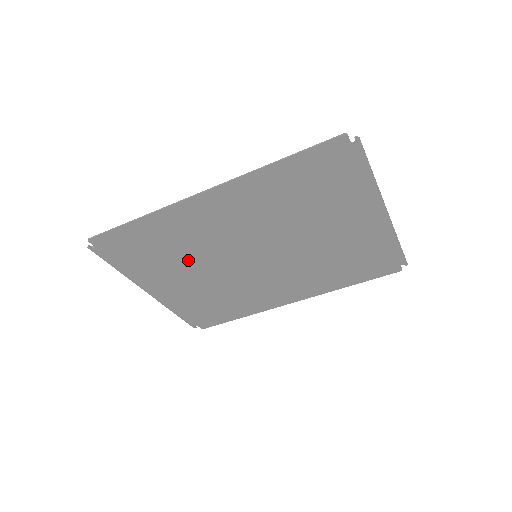
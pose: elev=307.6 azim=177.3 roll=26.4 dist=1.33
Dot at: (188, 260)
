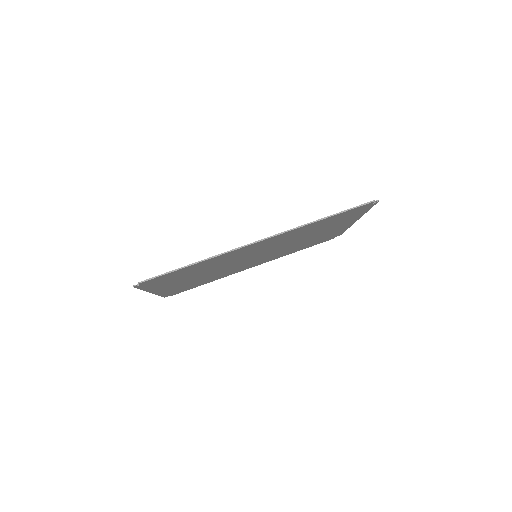
Dot at: (206, 270)
